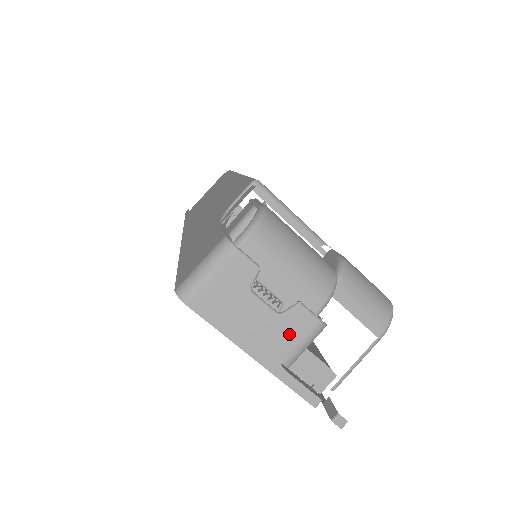
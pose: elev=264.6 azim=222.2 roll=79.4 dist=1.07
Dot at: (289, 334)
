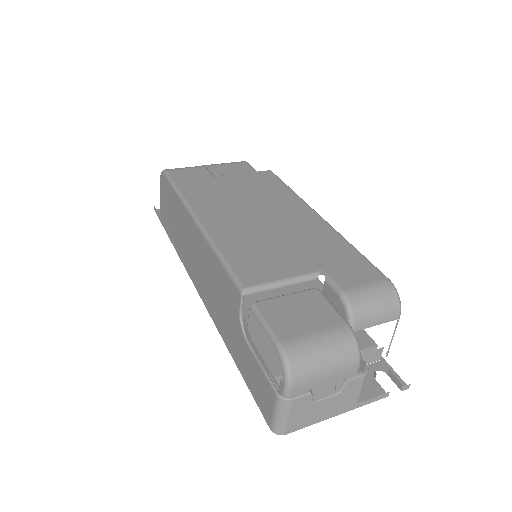
Dot at: (351, 393)
